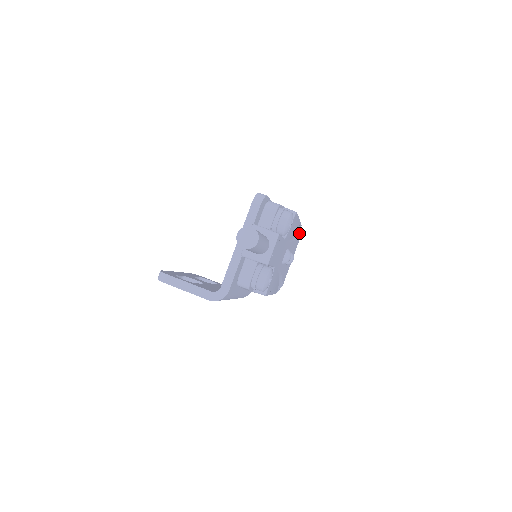
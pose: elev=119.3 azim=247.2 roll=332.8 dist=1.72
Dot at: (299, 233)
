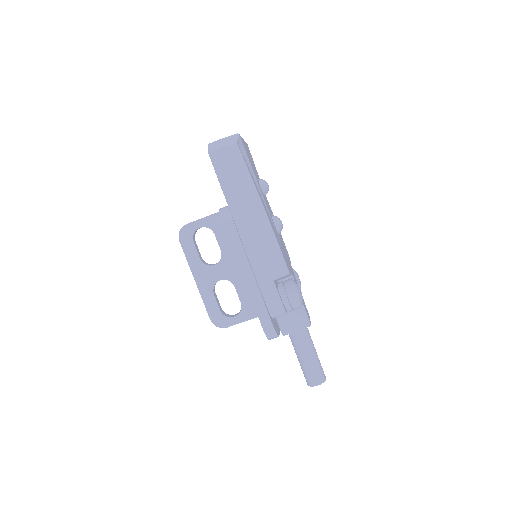
Dot at: (243, 152)
